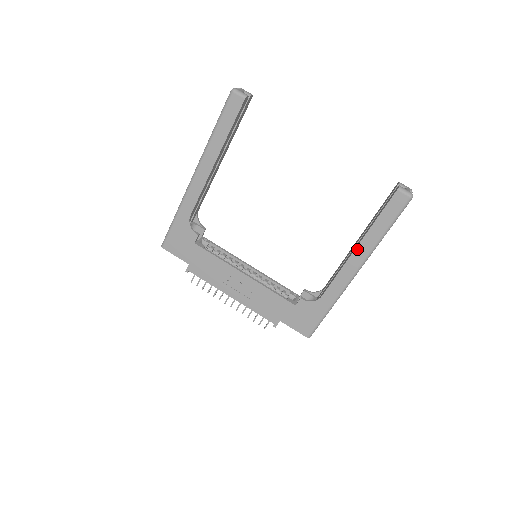
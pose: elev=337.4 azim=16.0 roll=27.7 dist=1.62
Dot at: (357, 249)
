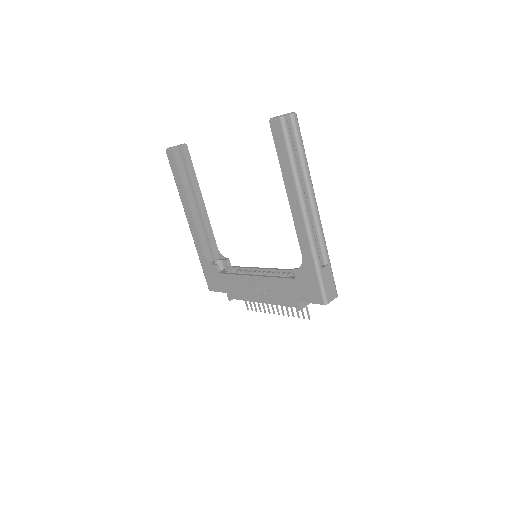
Dot at: (288, 194)
